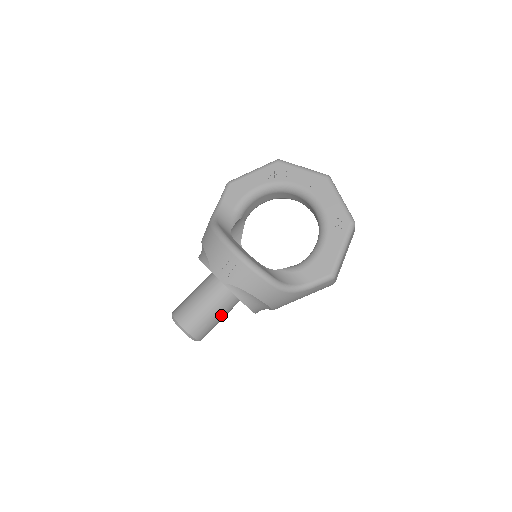
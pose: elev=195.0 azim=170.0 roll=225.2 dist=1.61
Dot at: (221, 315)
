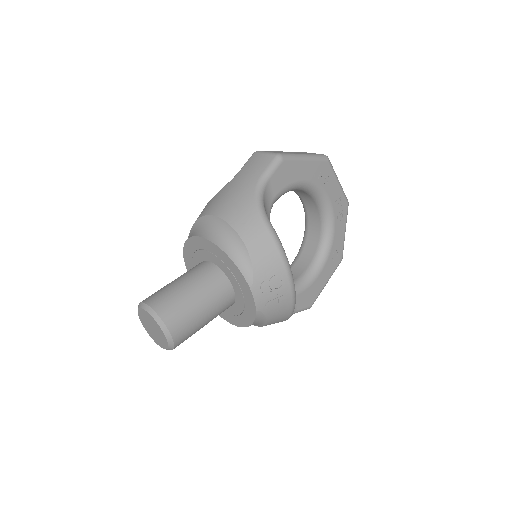
Dot at: occluded
